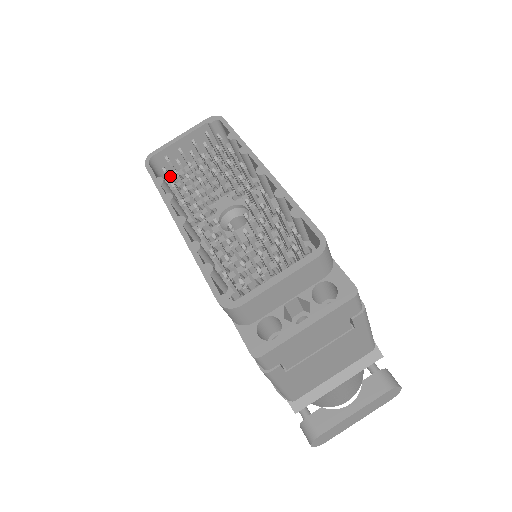
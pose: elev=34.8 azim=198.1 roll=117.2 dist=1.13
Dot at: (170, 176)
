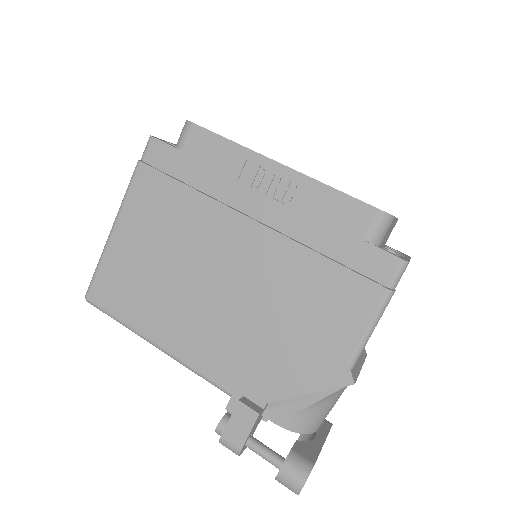
Dot at: occluded
